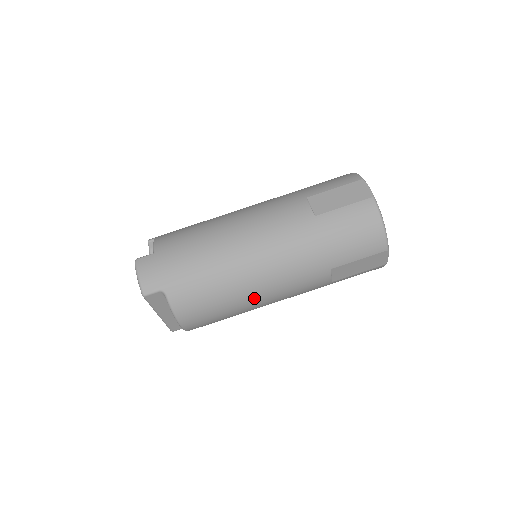
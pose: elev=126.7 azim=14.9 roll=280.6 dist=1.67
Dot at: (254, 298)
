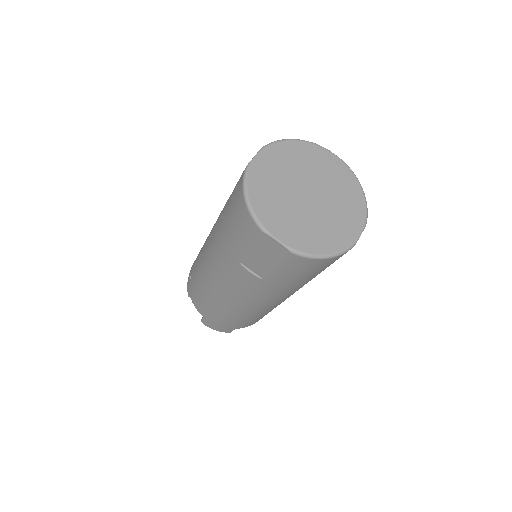
Dot at: occluded
